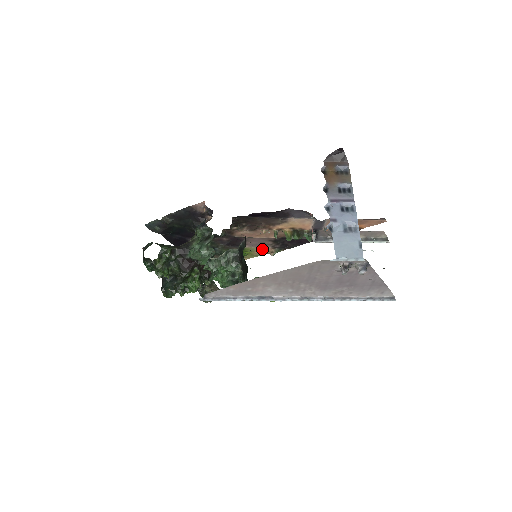
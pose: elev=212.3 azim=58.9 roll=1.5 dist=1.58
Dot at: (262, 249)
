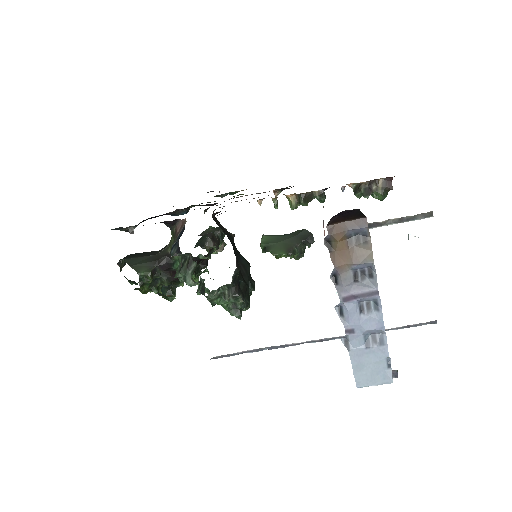
Dot at: occluded
